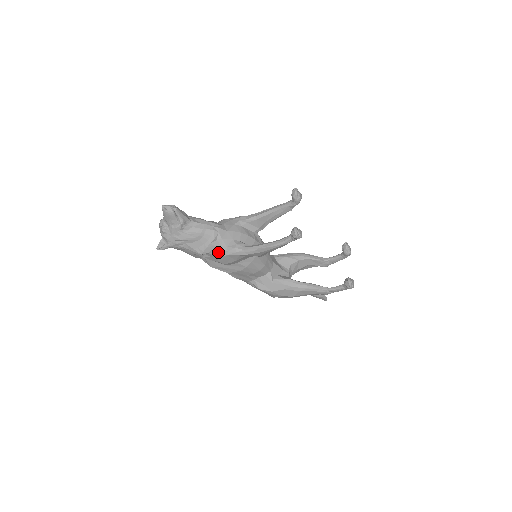
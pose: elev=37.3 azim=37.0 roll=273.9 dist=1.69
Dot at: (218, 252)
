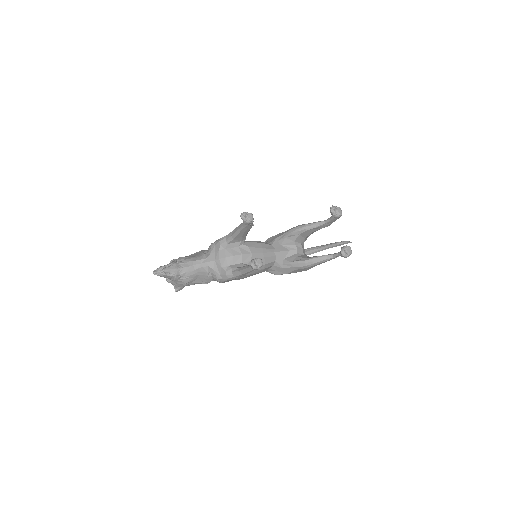
Dot at: (217, 281)
